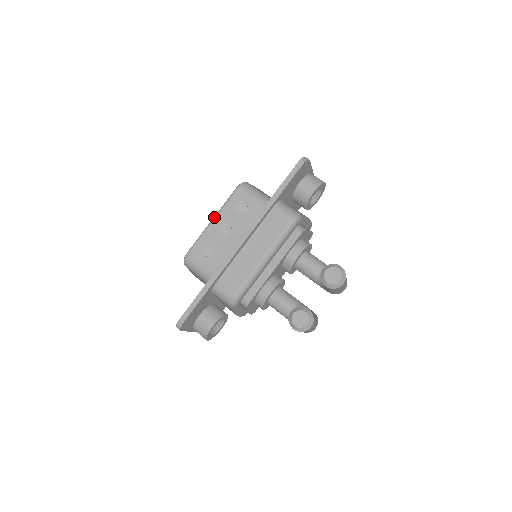
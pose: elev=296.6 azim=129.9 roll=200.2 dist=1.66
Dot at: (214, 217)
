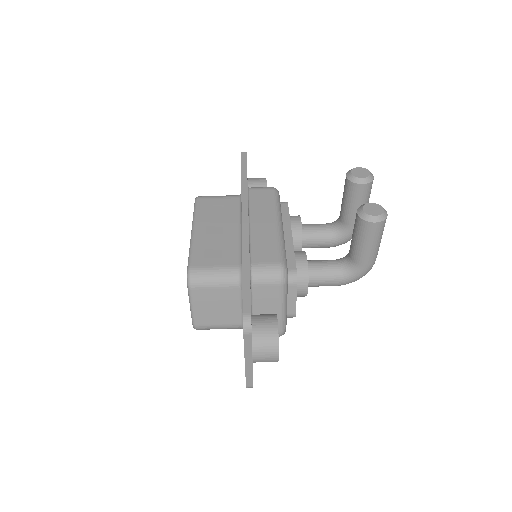
Dot at: (192, 227)
